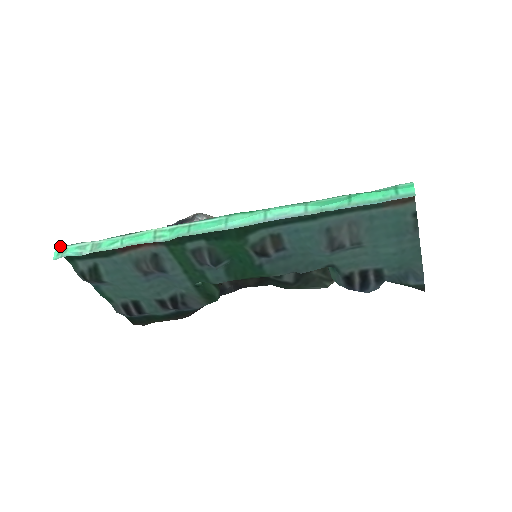
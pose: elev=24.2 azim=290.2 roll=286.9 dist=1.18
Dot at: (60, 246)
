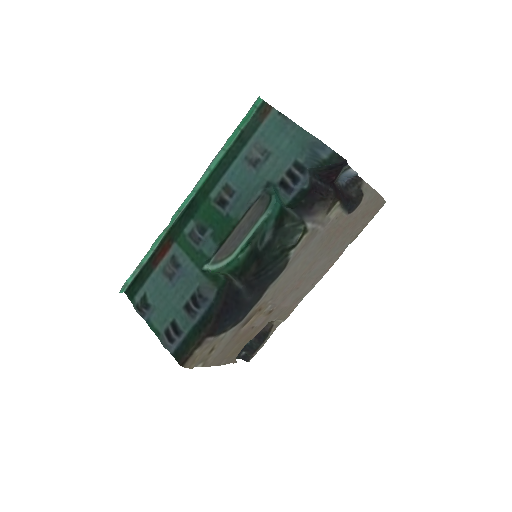
Dot at: (126, 290)
